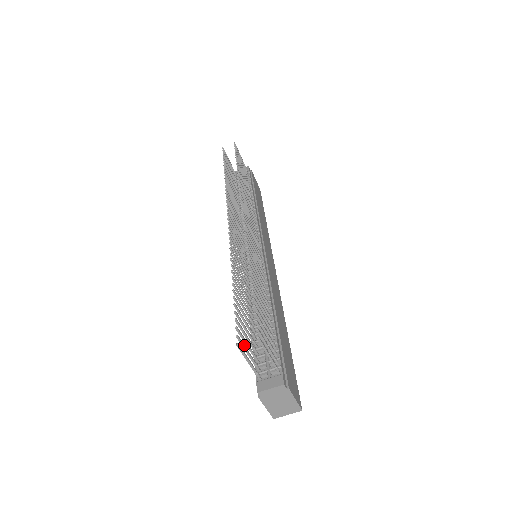
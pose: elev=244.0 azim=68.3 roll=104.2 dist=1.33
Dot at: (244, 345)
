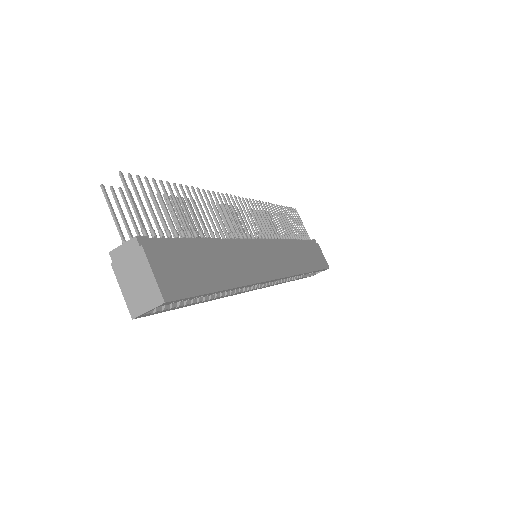
Dot at: (120, 205)
